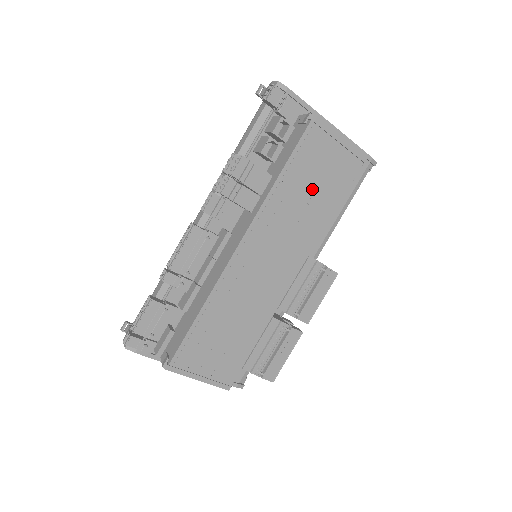
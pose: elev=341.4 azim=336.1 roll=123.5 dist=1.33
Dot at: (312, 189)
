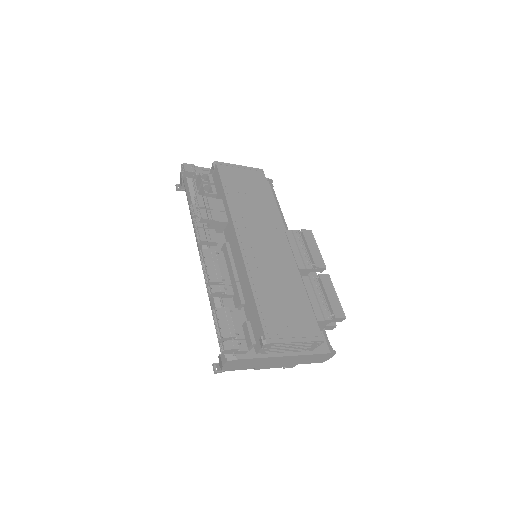
Dot at: (250, 195)
